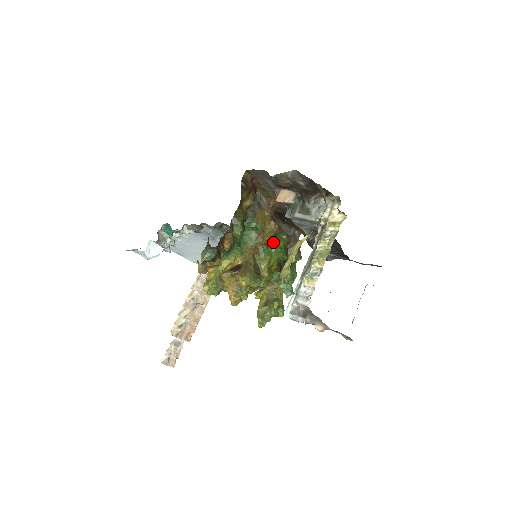
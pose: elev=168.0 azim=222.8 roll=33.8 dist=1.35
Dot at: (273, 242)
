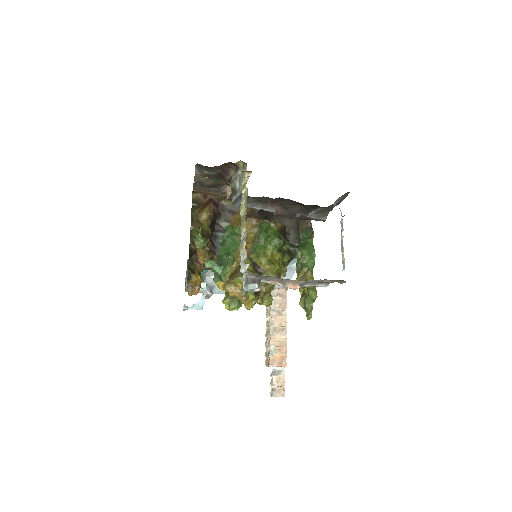
Dot at: (261, 235)
